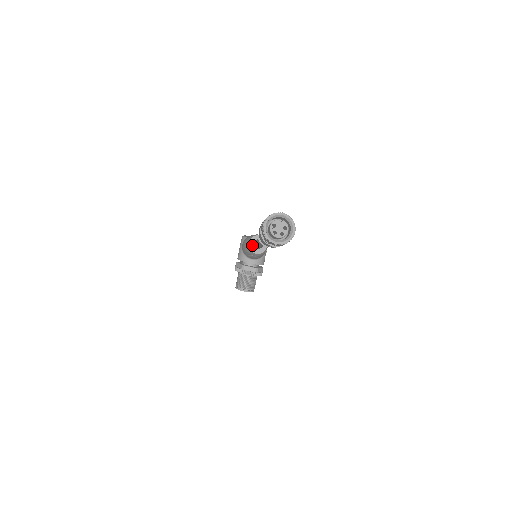
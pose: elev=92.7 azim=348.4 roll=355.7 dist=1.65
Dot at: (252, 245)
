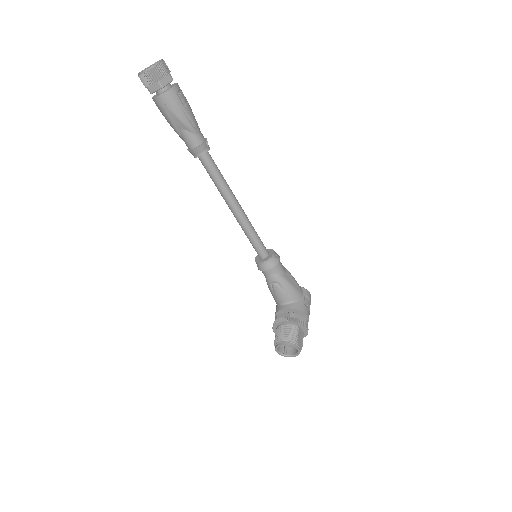
Dot at: (259, 258)
